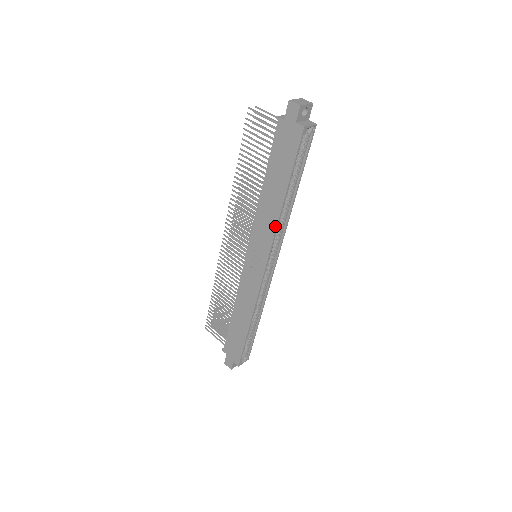
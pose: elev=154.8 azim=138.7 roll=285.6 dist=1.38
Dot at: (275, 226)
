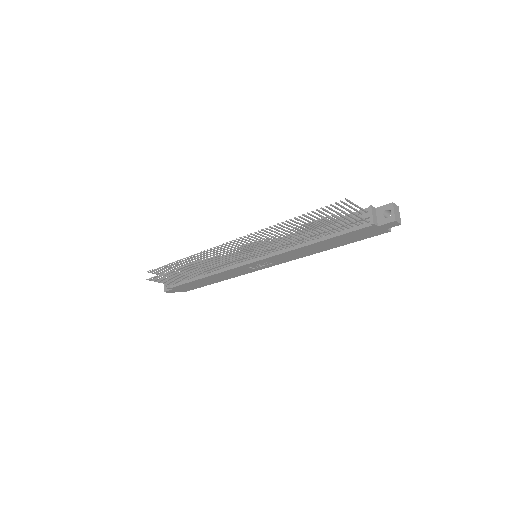
Dot at: (304, 256)
